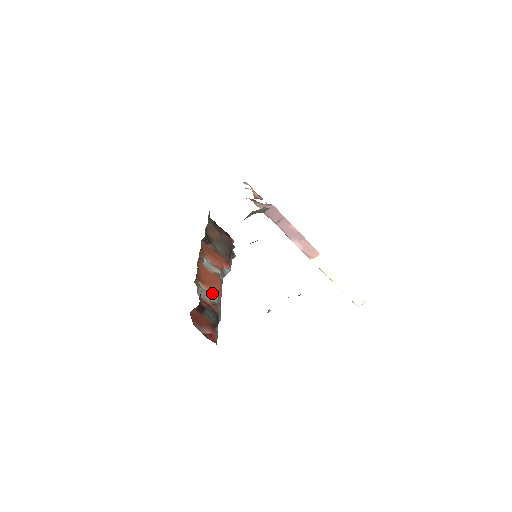
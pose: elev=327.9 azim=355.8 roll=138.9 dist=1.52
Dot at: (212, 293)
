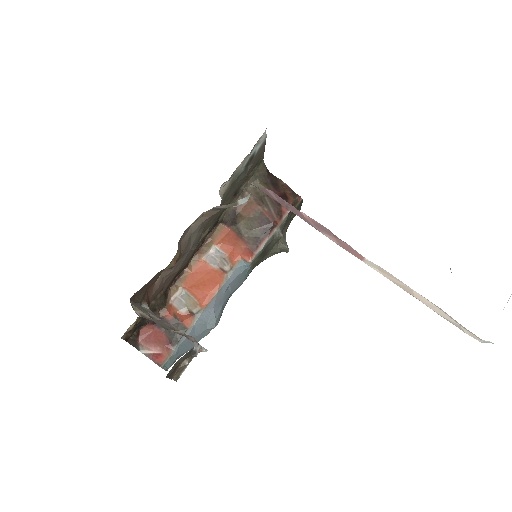
Dot at: (194, 300)
